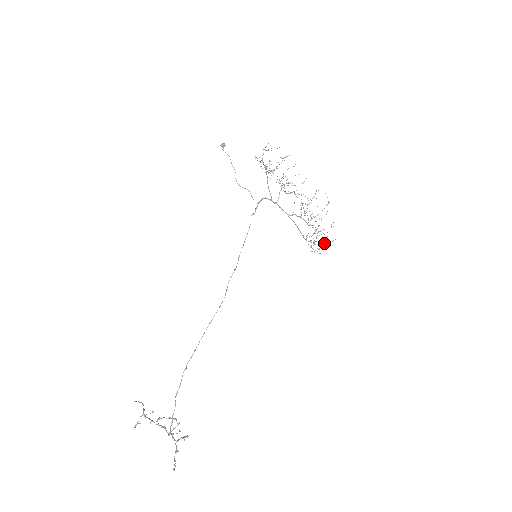
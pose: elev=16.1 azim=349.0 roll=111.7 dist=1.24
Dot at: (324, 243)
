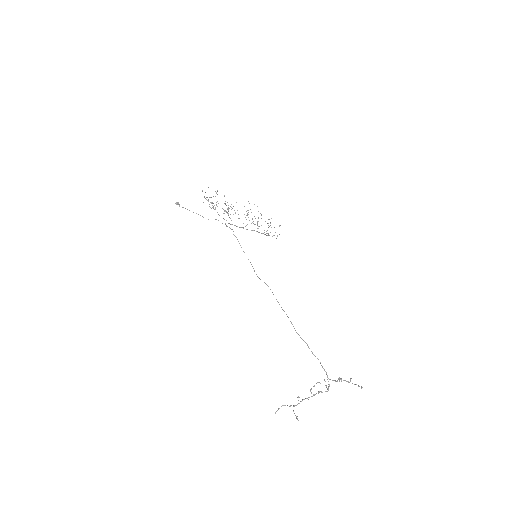
Dot at: occluded
